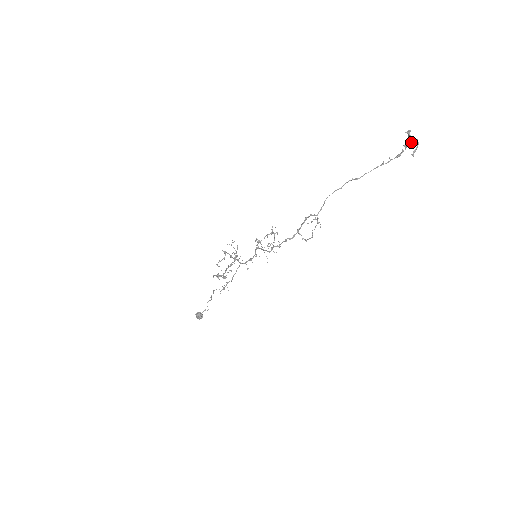
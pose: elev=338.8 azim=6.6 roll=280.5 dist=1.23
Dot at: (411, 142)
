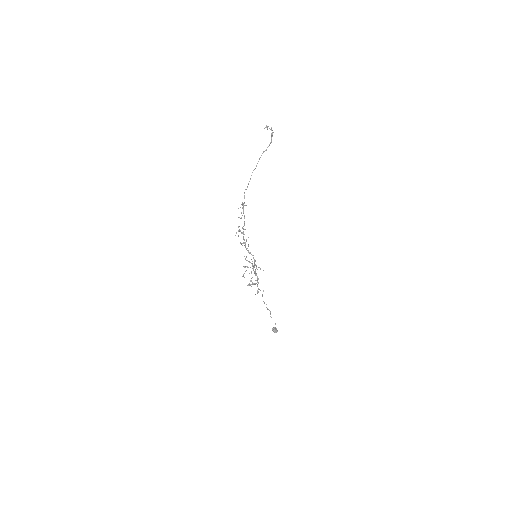
Dot at: occluded
